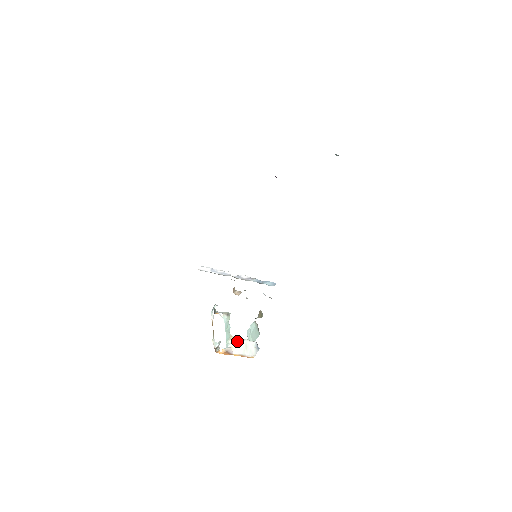
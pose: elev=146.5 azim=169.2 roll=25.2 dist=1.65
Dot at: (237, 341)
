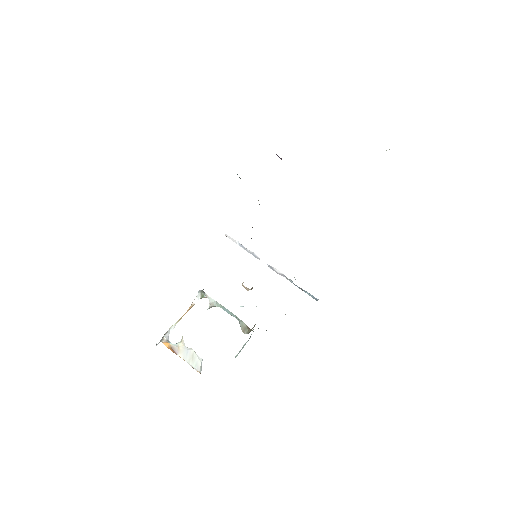
Dot at: (184, 345)
